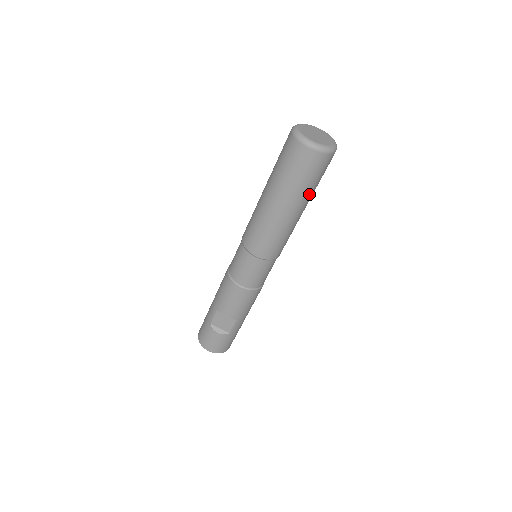
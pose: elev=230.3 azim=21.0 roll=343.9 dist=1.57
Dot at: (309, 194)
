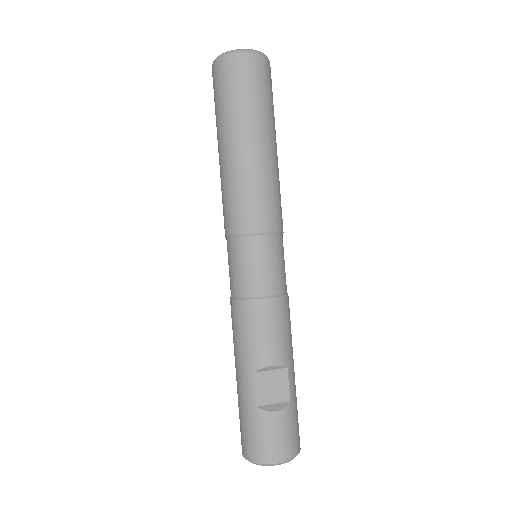
Dot at: (273, 120)
